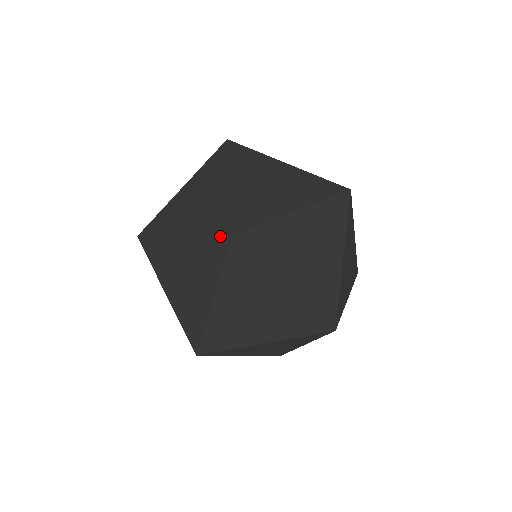
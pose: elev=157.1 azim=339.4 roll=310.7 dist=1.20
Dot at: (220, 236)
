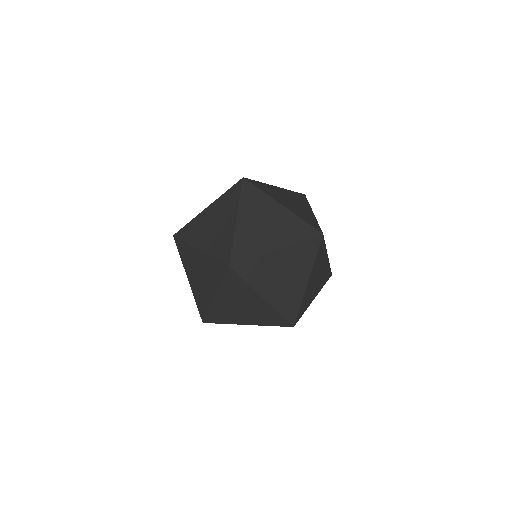
Dot at: (235, 184)
